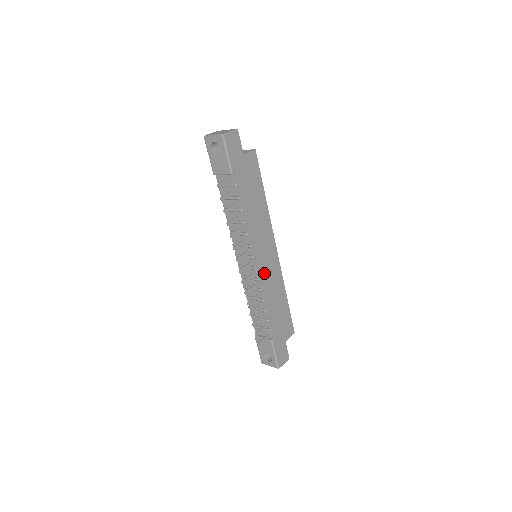
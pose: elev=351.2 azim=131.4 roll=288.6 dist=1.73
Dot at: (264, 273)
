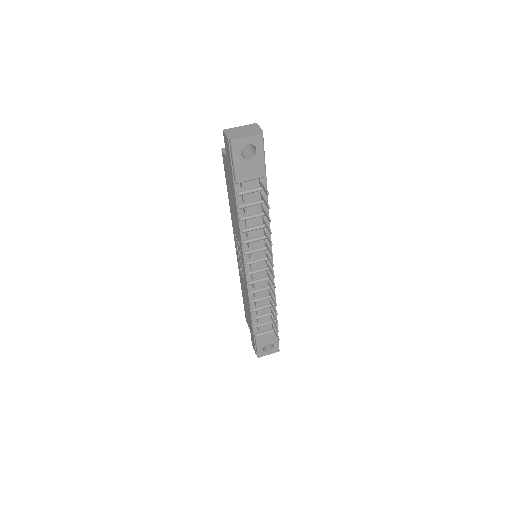
Dot at: occluded
